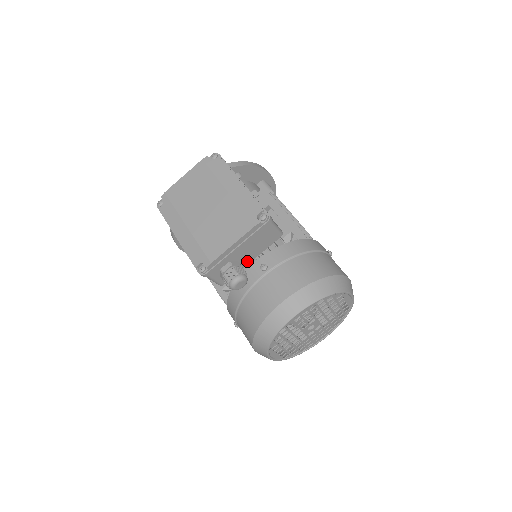
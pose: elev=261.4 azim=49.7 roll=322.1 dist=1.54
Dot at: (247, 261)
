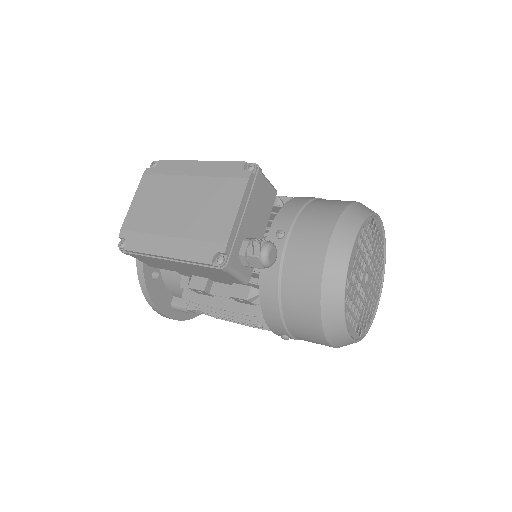
Dot at: (259, 237)
